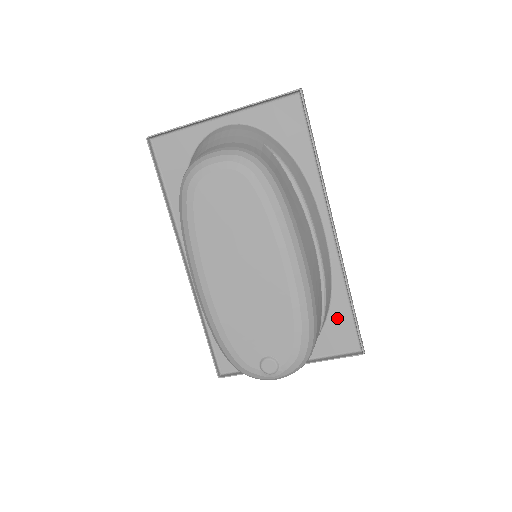
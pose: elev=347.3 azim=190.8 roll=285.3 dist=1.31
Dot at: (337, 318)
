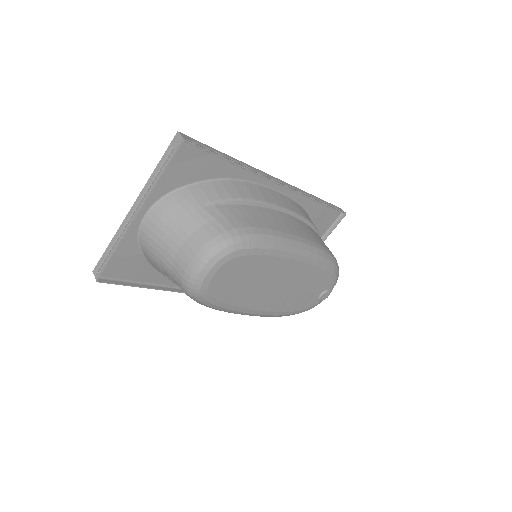
Dot at: (317, 216)
